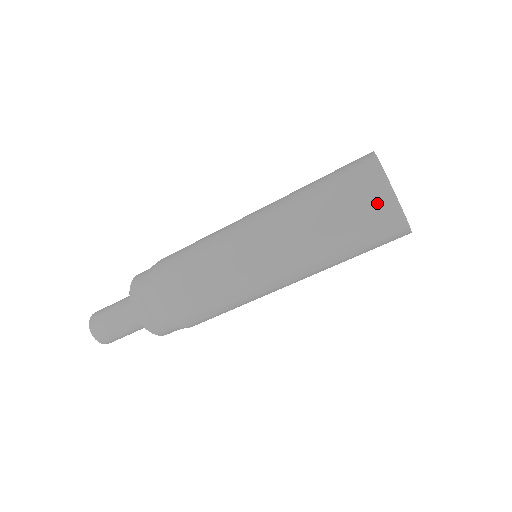
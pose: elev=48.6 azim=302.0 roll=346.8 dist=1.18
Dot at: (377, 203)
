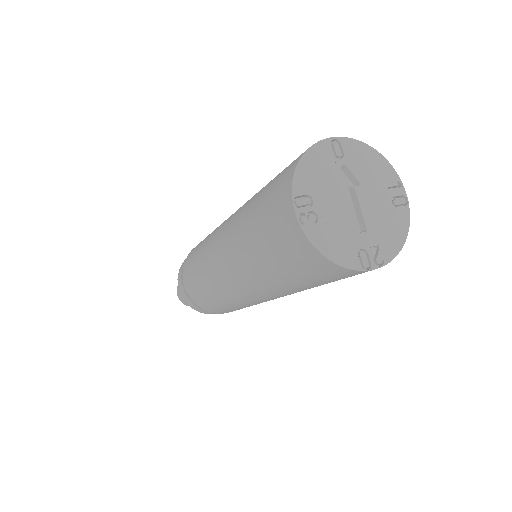
Dot at: (314, 264)
